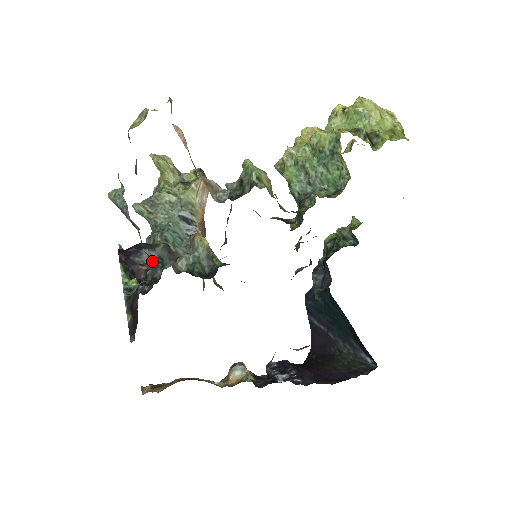
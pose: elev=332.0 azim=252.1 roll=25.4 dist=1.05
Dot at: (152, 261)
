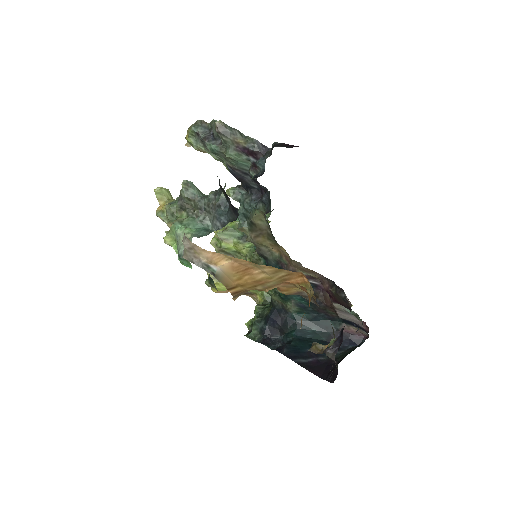
Dot at: occluded
